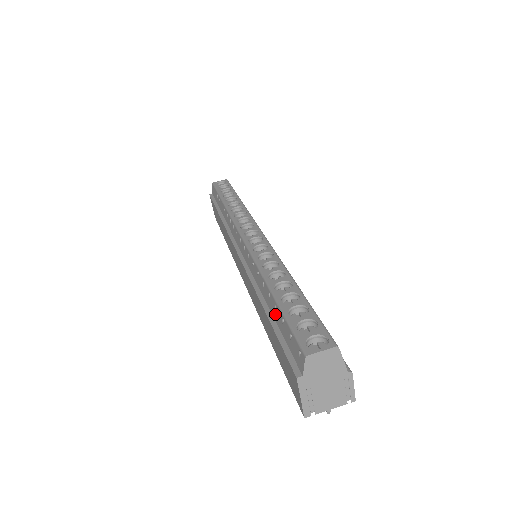
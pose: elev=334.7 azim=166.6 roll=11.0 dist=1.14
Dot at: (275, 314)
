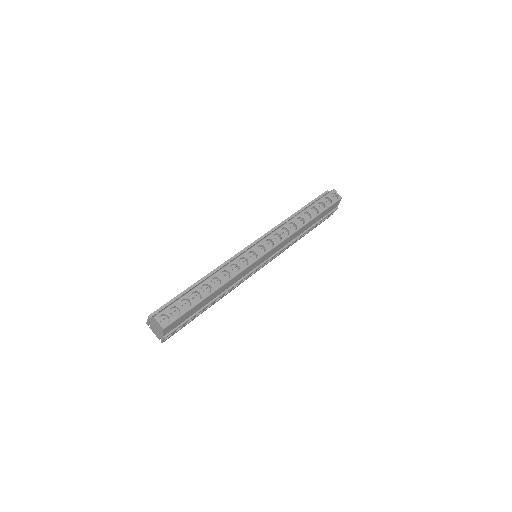
Dot at: occluded
